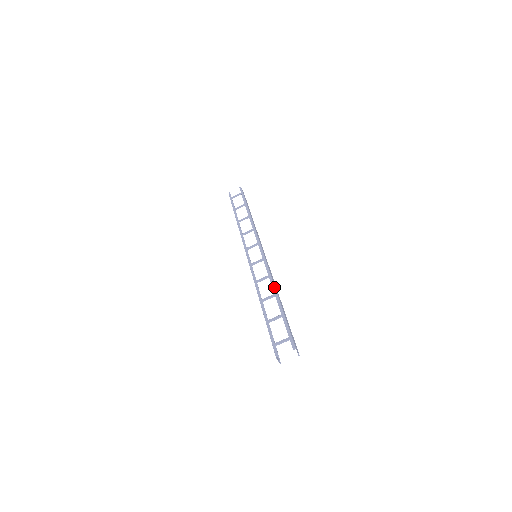
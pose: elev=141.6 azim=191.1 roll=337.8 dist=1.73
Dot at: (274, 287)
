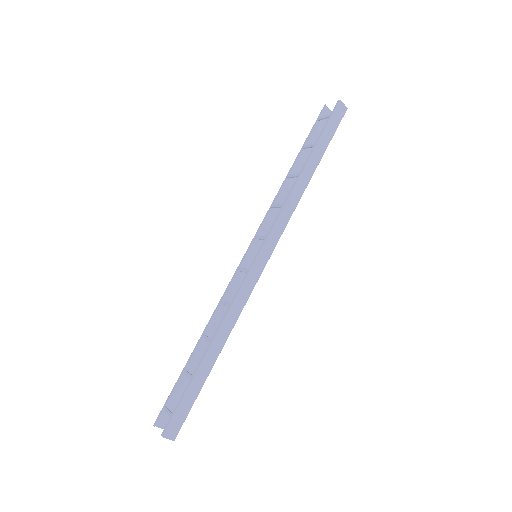
Dot at: (217, 329)
